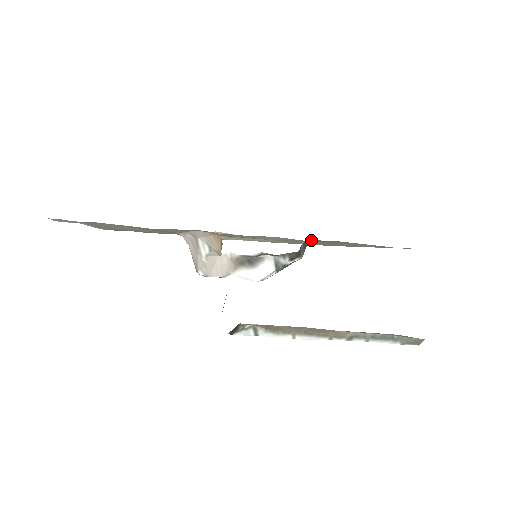
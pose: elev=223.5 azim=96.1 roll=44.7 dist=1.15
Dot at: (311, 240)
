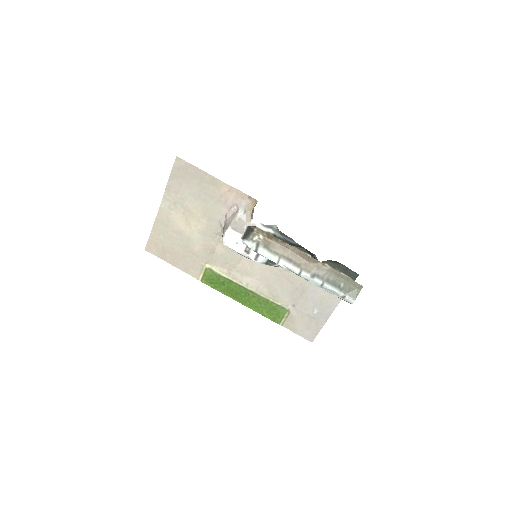
Dot at: occluded
